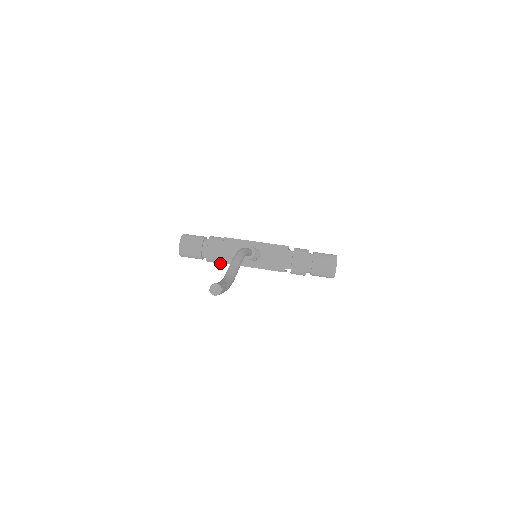
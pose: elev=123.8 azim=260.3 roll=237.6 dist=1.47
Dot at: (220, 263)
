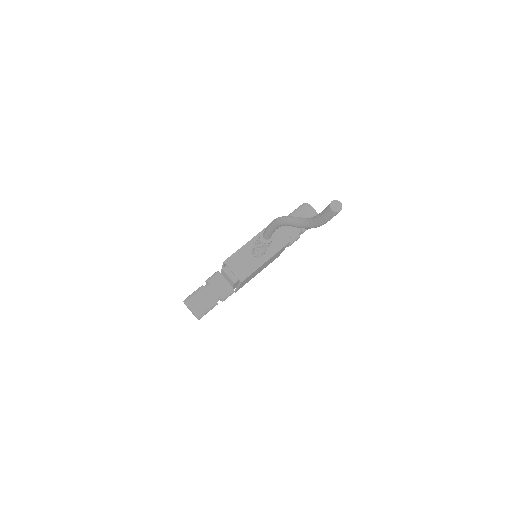
Dot at: occluded
